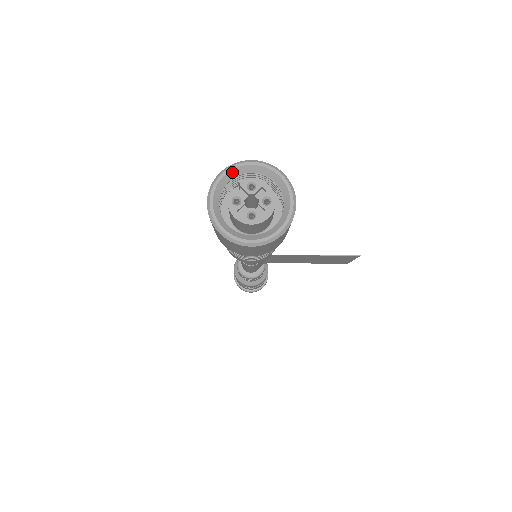
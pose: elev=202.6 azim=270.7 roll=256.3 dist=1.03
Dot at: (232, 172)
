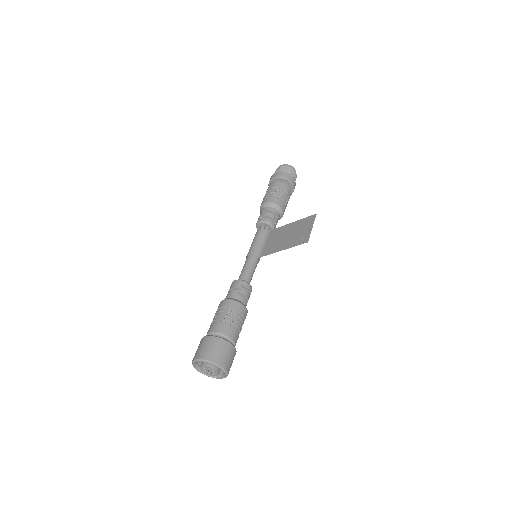
Dot at: (195, 363)
